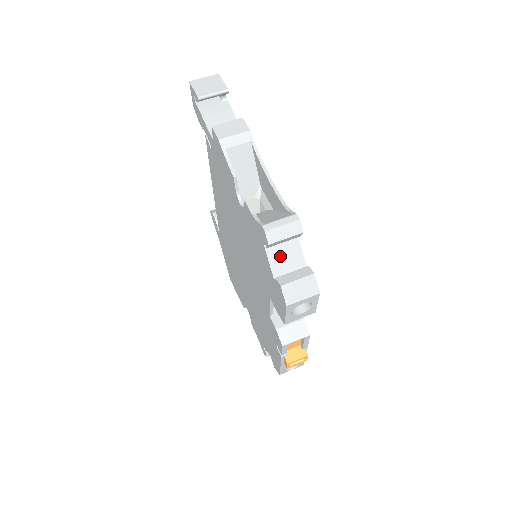
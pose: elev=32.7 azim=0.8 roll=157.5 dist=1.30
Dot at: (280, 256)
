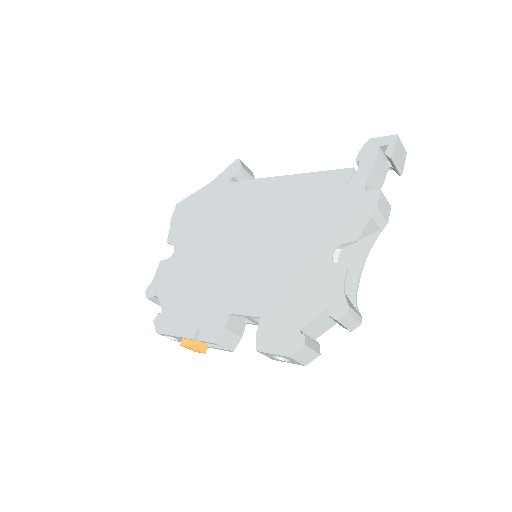
Dot at: (320, 322)
